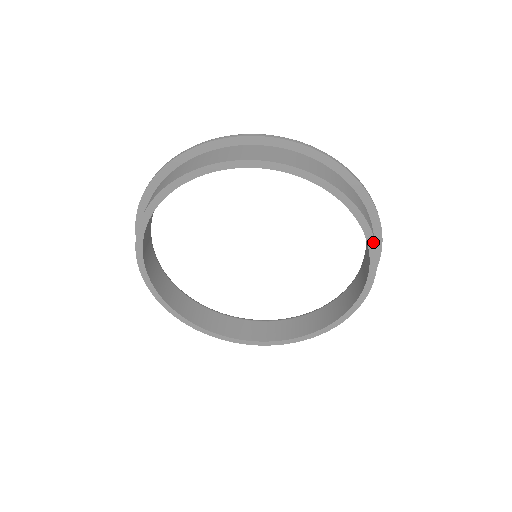
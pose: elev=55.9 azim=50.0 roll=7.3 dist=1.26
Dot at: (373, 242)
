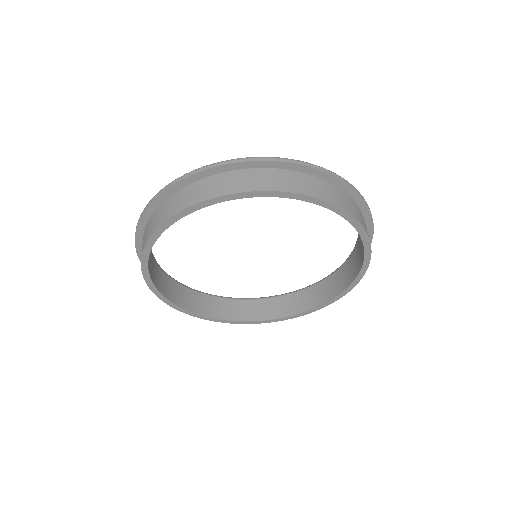
Dot at: (337, 208)
